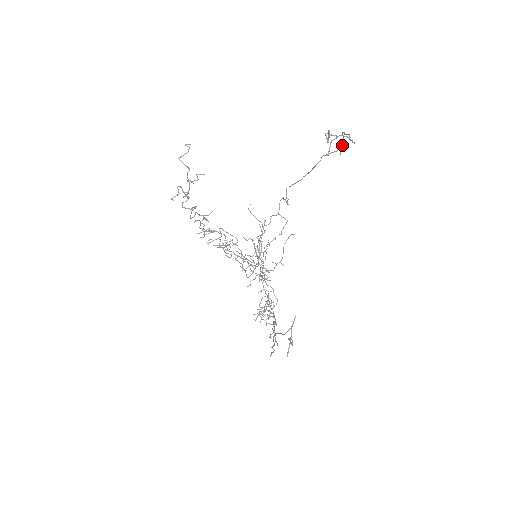
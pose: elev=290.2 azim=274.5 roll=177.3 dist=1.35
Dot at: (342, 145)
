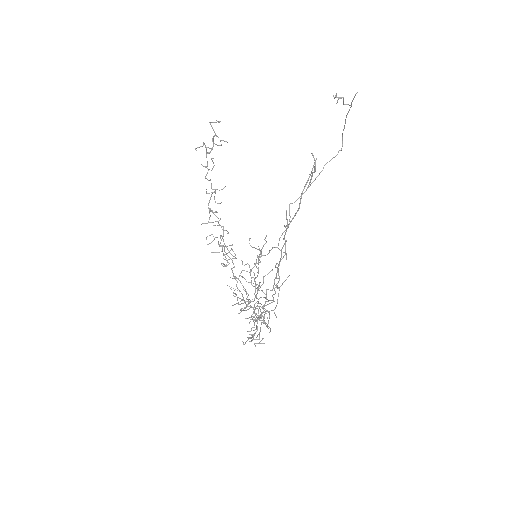
Dot at: occluded
